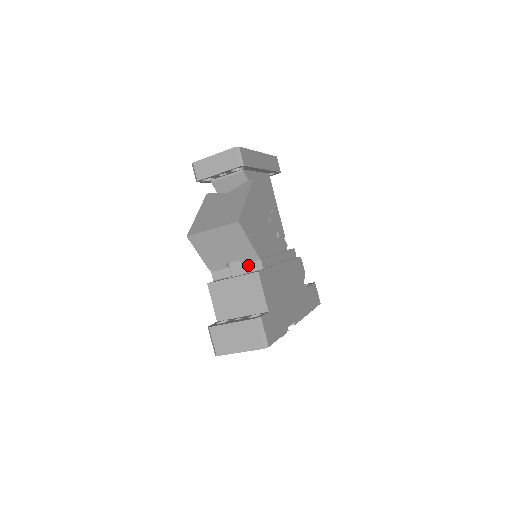
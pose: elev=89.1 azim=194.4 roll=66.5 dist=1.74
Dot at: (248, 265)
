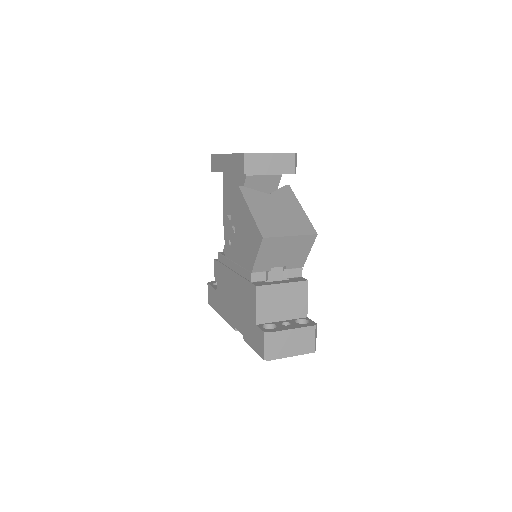
Dot at: (290, 271)
